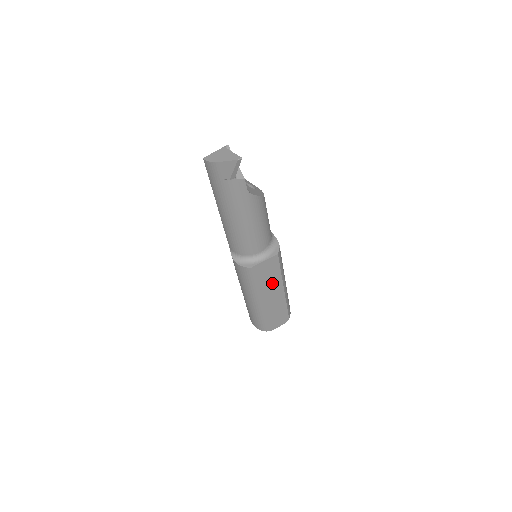
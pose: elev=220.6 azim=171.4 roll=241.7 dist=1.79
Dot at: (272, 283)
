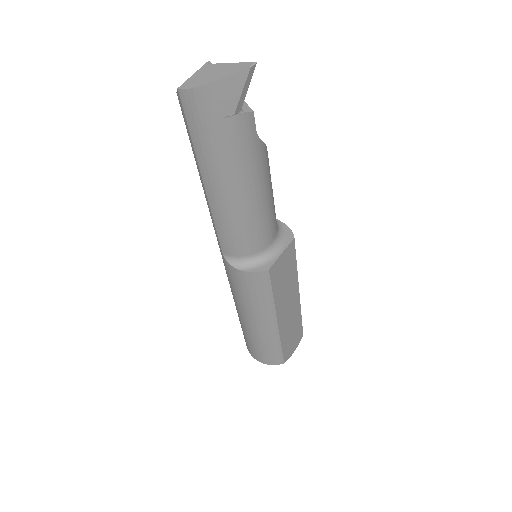
Dot at: (289, 287)
